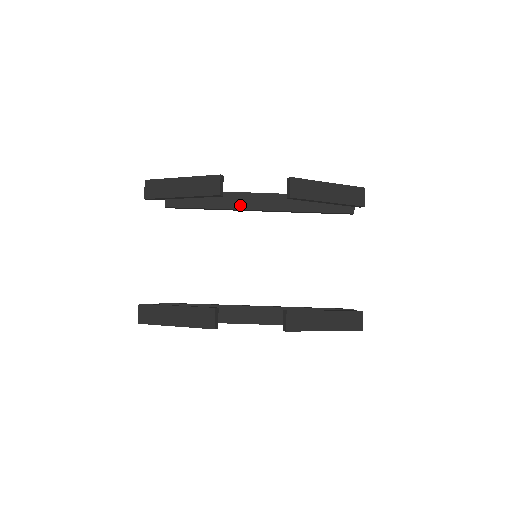
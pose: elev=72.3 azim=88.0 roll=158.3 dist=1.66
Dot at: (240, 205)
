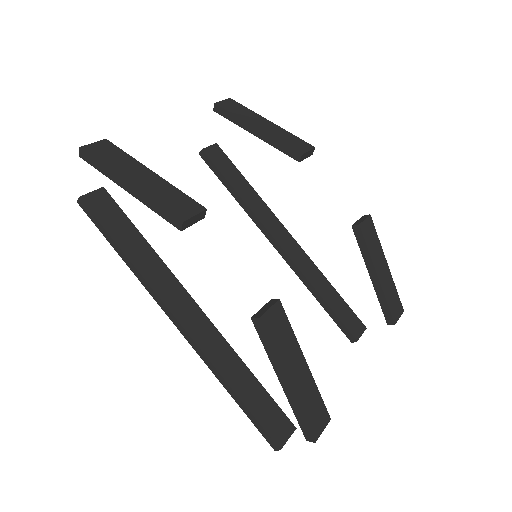
Dot at: (266, 222)
